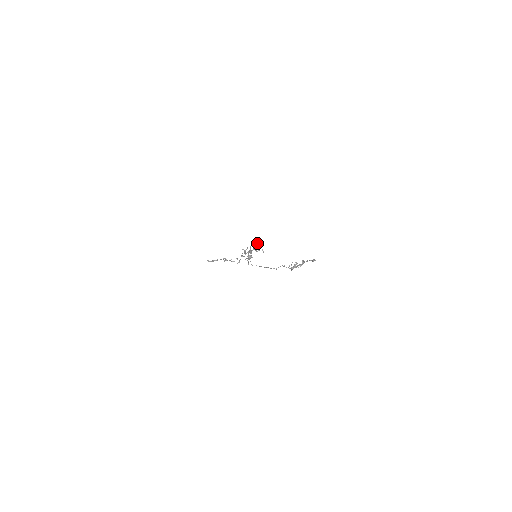
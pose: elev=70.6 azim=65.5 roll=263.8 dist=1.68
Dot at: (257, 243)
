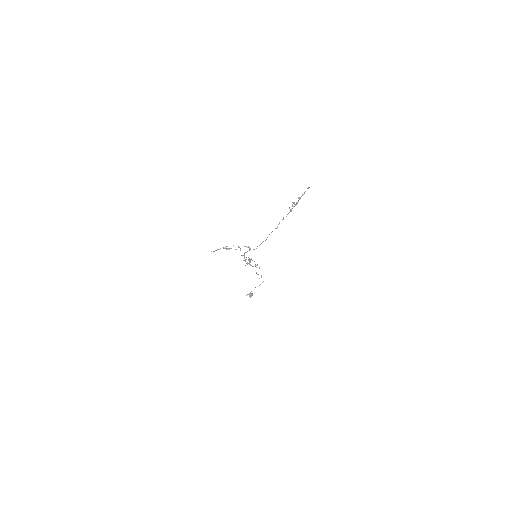
Dot at: occluded
